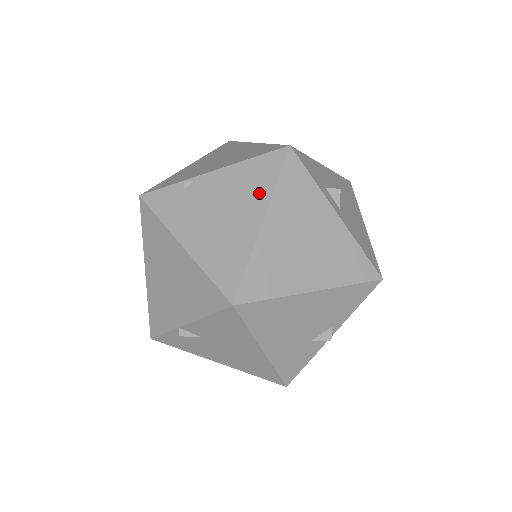
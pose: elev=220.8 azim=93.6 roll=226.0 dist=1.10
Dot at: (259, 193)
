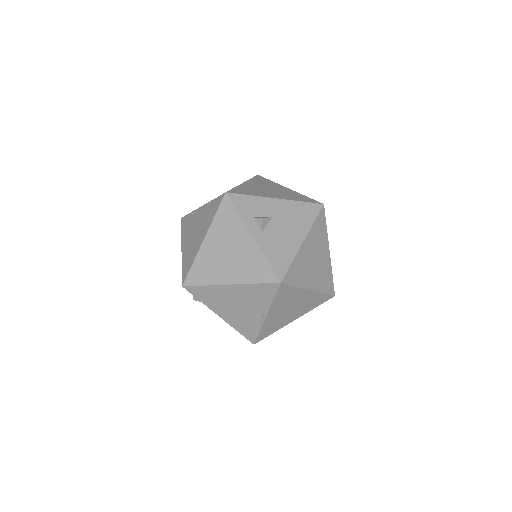
Dot at: (208, 222)
